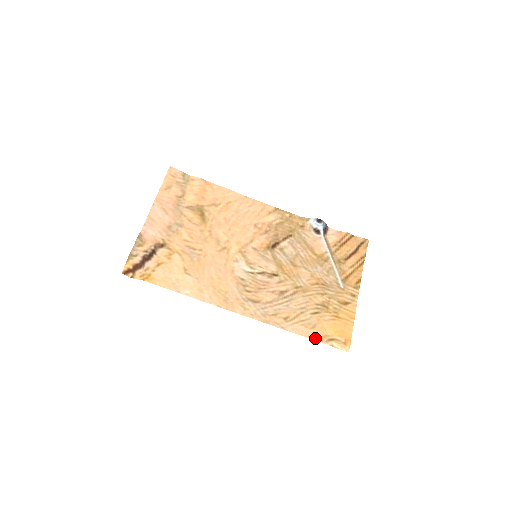
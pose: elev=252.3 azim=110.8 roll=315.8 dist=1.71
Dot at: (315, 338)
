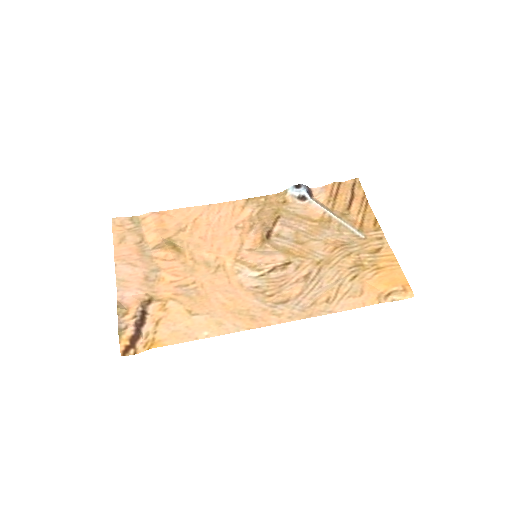
Dot at: (371, 303)
